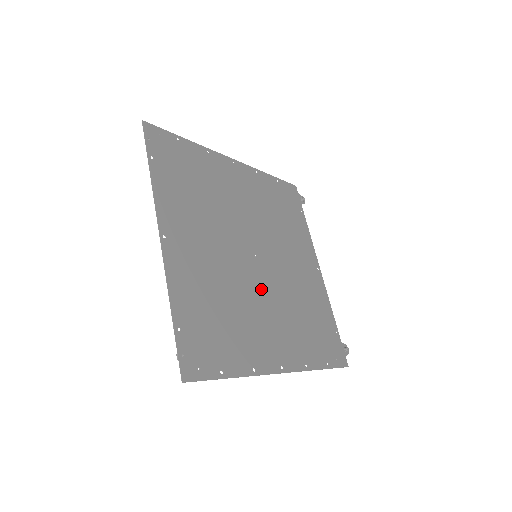
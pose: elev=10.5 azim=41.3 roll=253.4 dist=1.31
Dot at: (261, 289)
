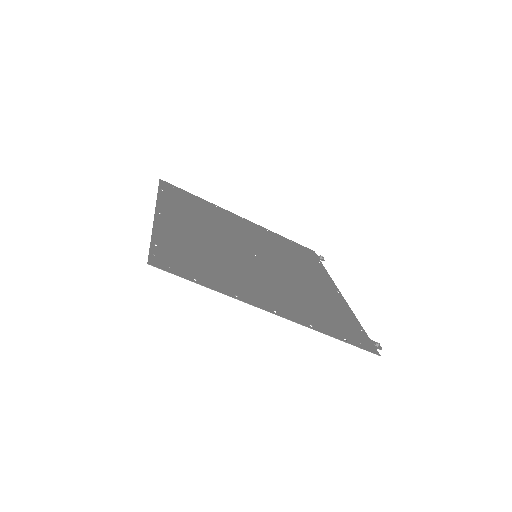
Dot at: (258, 270)
